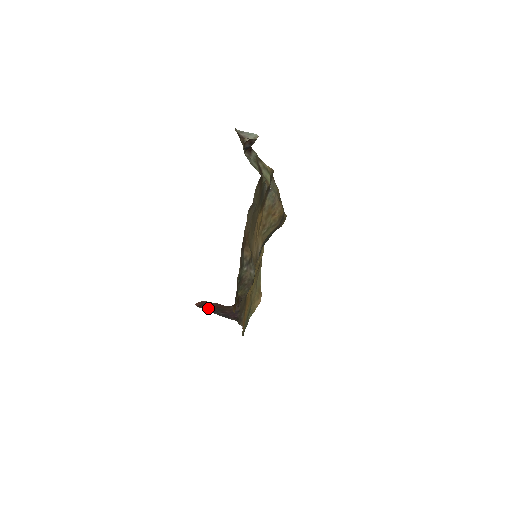
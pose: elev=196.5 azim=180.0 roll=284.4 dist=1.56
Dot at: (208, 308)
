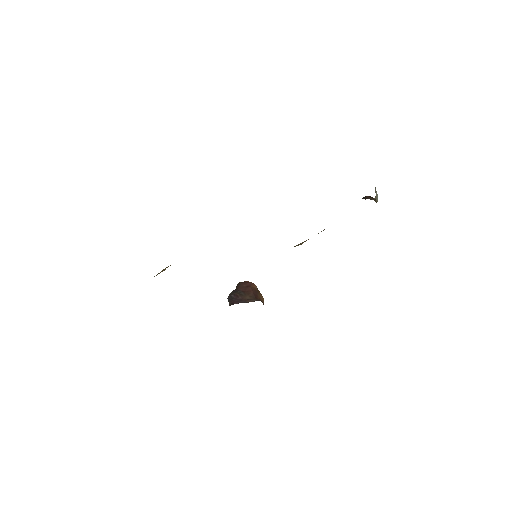
Dot at: (238, 286)
